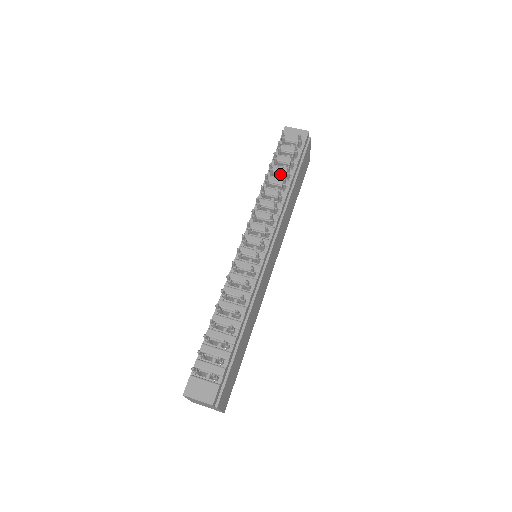
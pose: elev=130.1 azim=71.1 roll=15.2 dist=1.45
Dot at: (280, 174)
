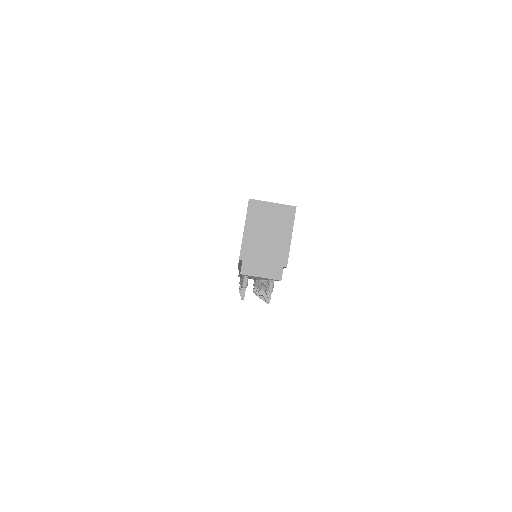
Dot at: occluded
